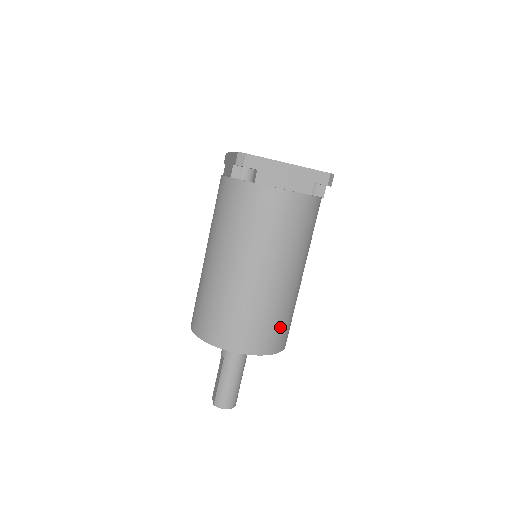
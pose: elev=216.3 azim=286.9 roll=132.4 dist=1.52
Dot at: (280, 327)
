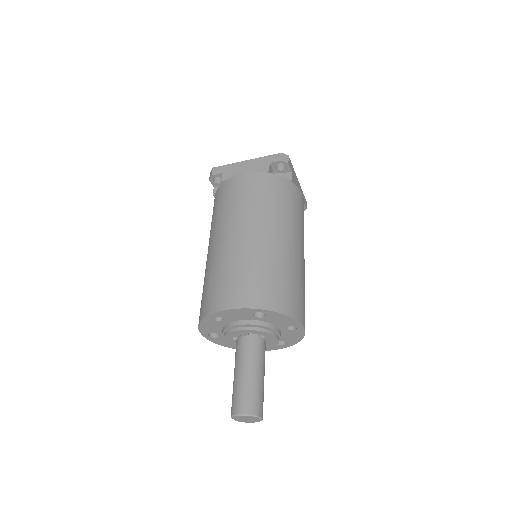
Dot at: (268, 282)
